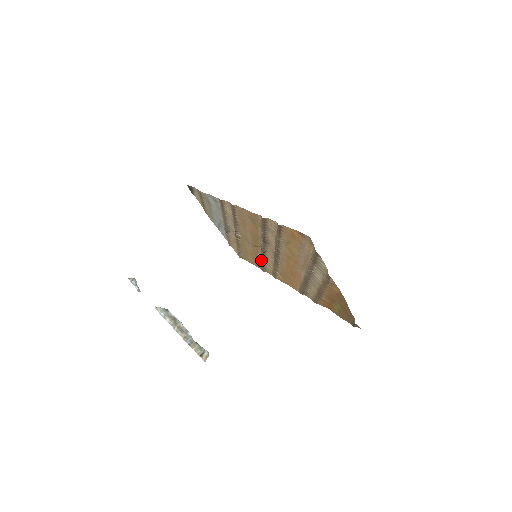
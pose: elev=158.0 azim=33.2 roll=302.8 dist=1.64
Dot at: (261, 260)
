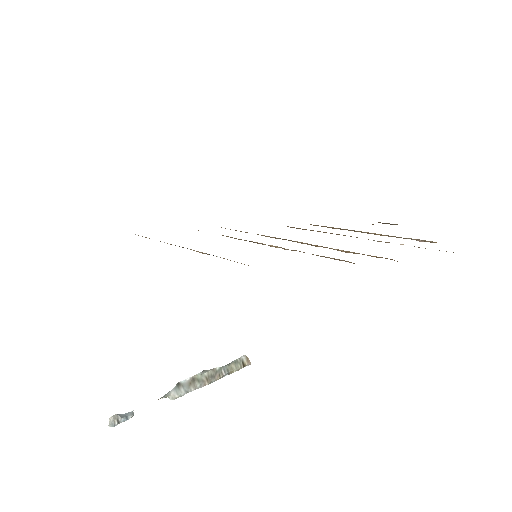
Dot at: occluded
